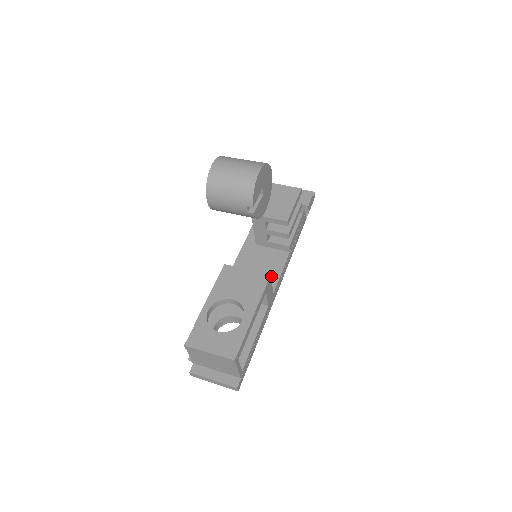
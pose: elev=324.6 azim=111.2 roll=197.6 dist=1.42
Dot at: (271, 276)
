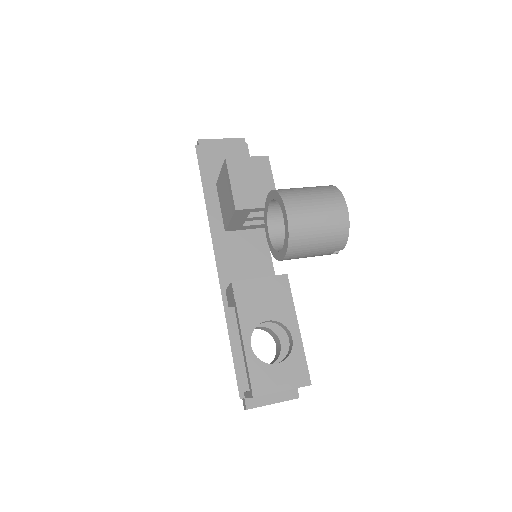
Dot at: (263, 265)
